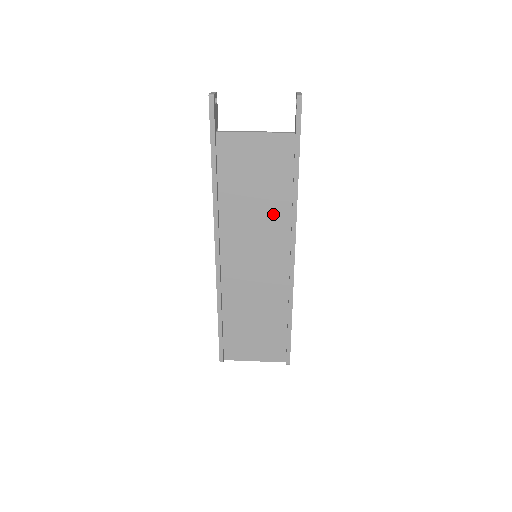
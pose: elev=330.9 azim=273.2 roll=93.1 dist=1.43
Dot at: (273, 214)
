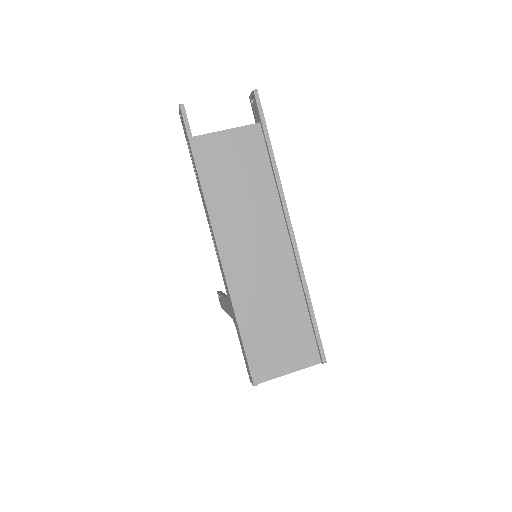
Dot at: (262, 200)
